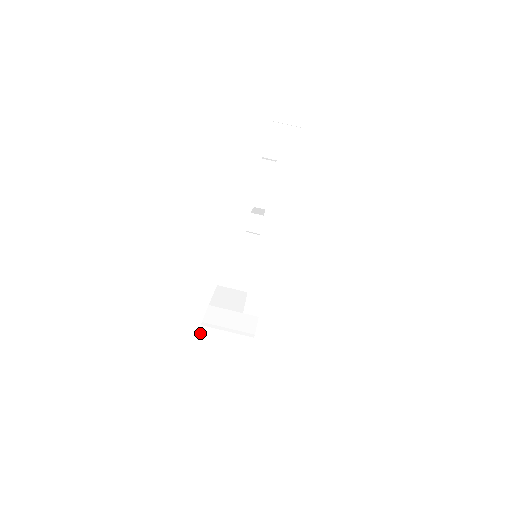
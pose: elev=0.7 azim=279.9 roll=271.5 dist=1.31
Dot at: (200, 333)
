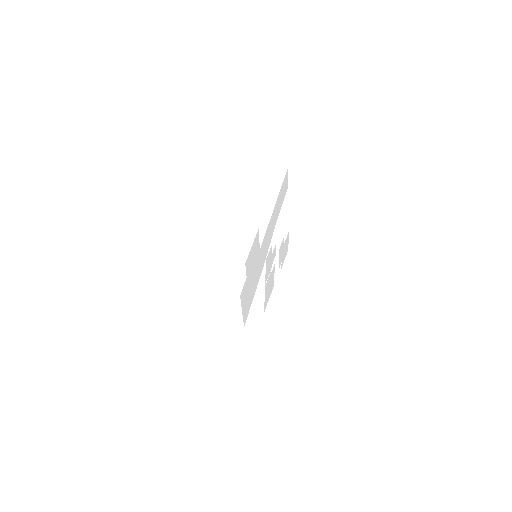
Dot at: (212, 228)
